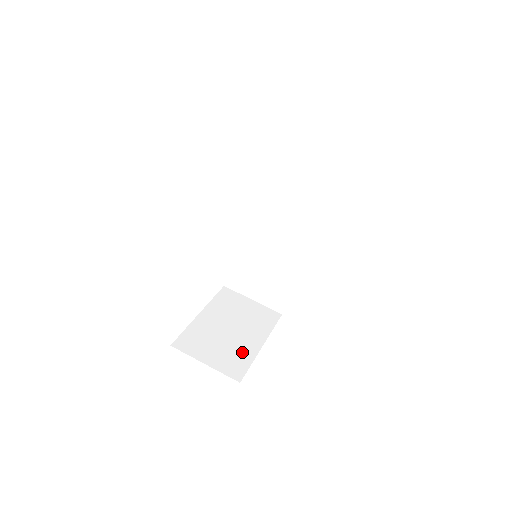
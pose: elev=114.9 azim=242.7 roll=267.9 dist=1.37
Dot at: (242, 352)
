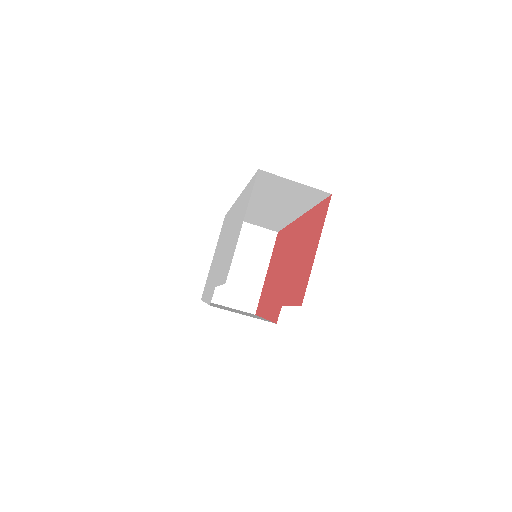
Dot at: (252, 286)
